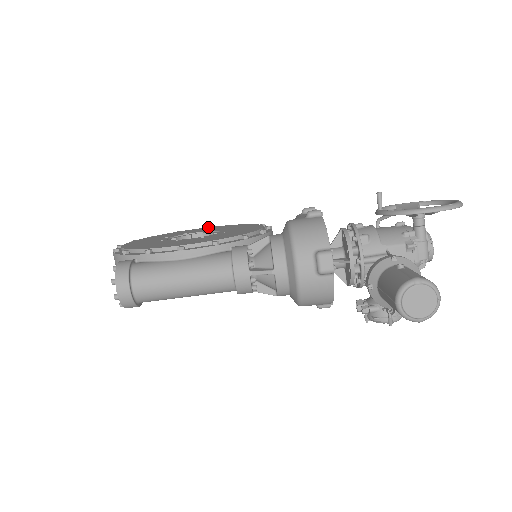
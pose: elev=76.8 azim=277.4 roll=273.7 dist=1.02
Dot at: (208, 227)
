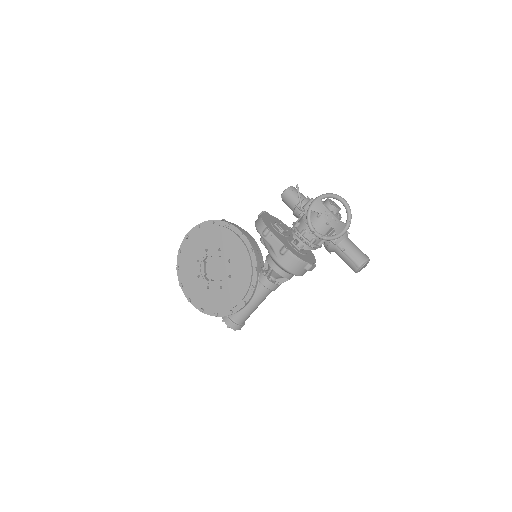
Dot at: (191, 237)
